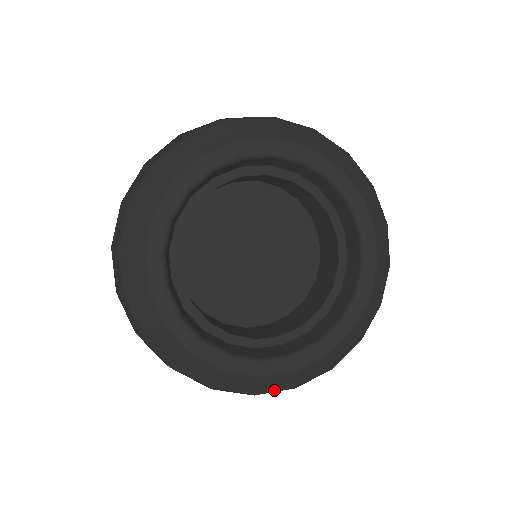
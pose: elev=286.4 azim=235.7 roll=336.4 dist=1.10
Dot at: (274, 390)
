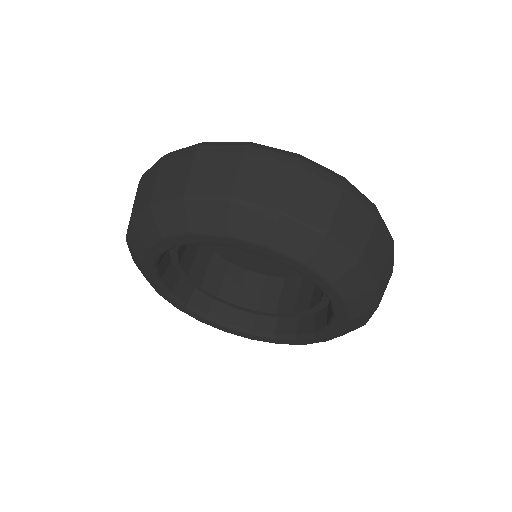
Dot at: occluded
